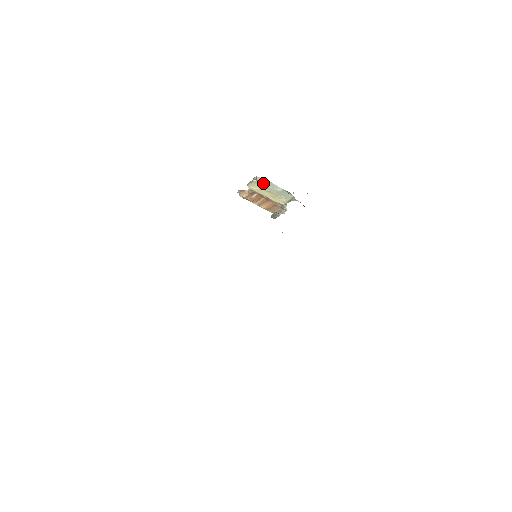
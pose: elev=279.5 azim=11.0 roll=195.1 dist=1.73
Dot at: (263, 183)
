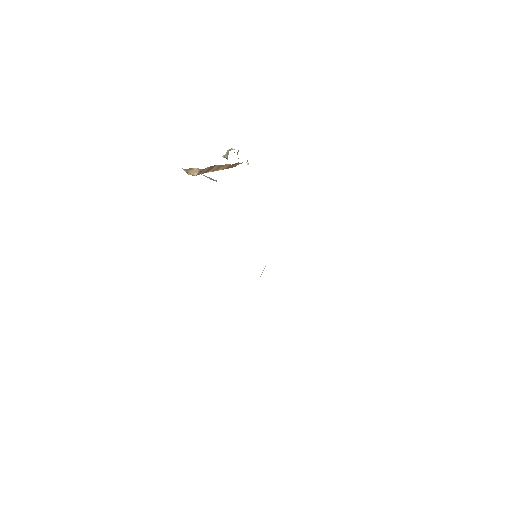
Dot at: occluded
